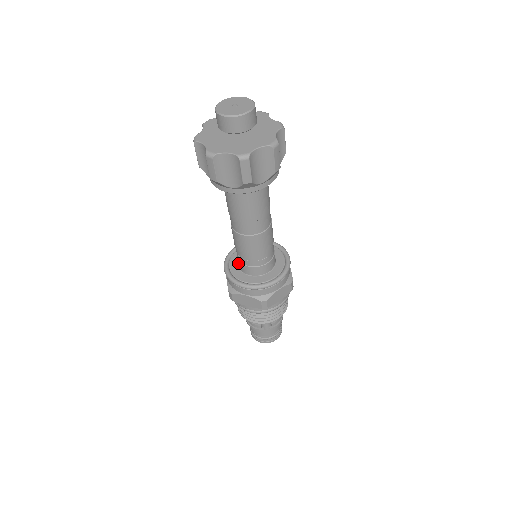
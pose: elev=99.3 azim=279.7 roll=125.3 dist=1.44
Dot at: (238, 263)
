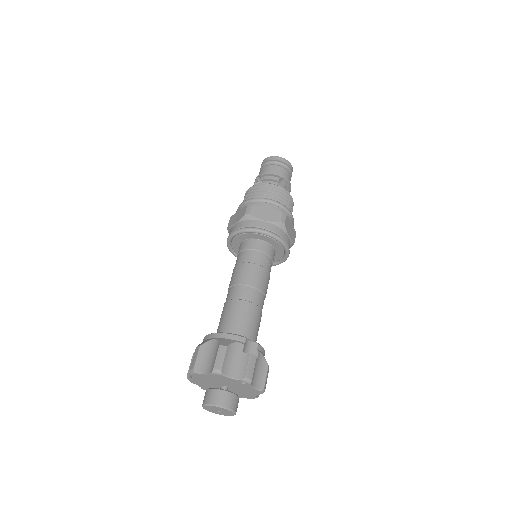
Dot at: (239, 248)
